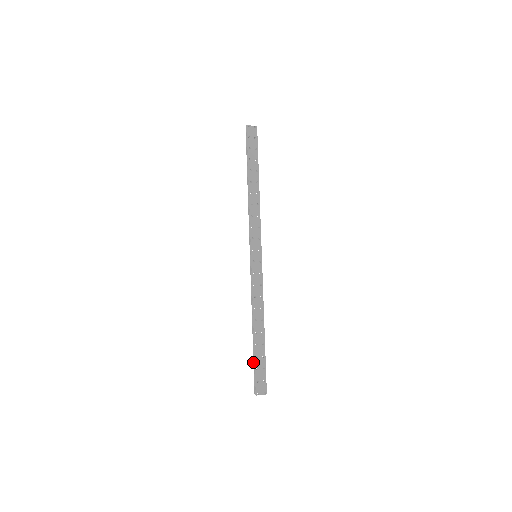
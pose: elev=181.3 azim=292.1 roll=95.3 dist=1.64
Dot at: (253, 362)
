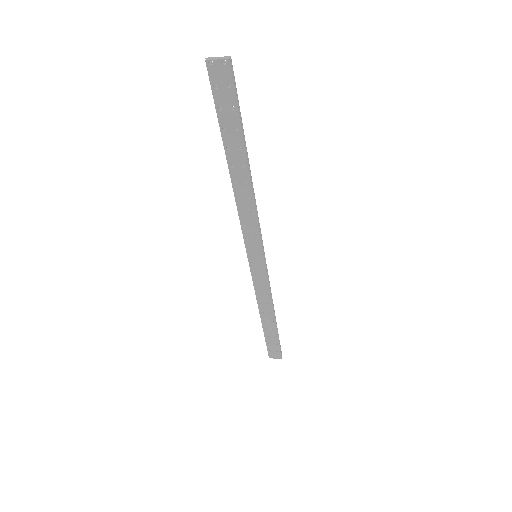
Dot at: (265, 337)
